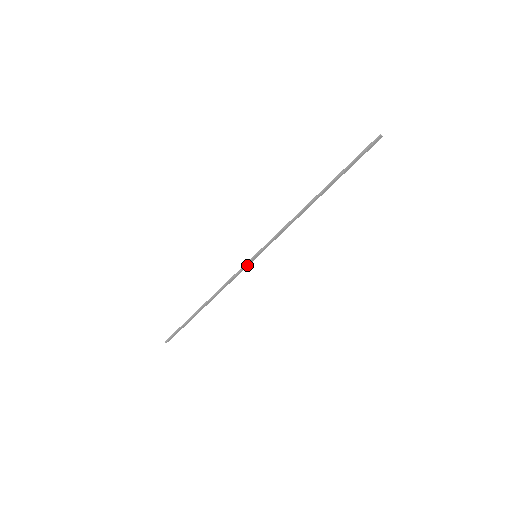
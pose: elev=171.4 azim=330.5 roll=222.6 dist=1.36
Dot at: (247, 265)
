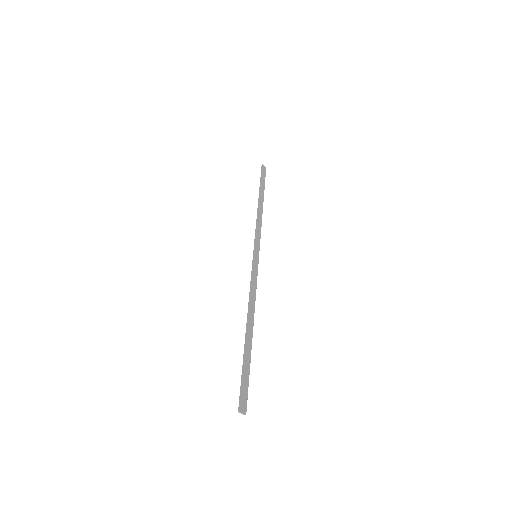
Dot at: (256, 267)
